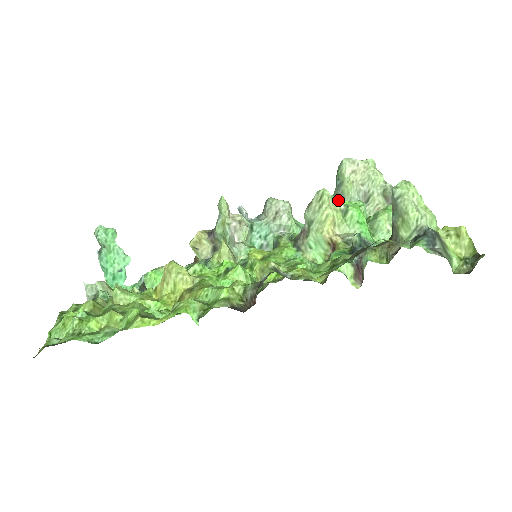
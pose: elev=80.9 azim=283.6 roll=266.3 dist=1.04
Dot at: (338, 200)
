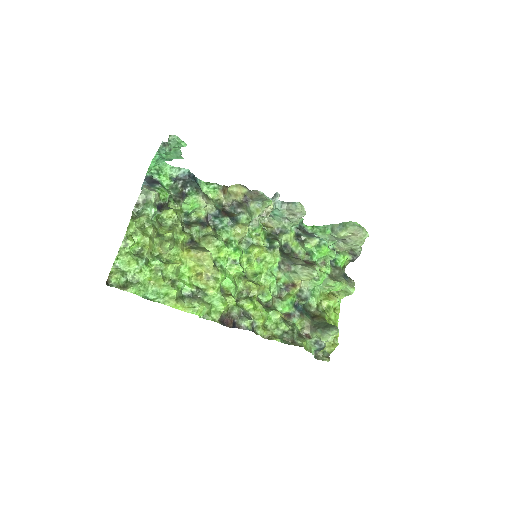
Dot at: (326, 249)
